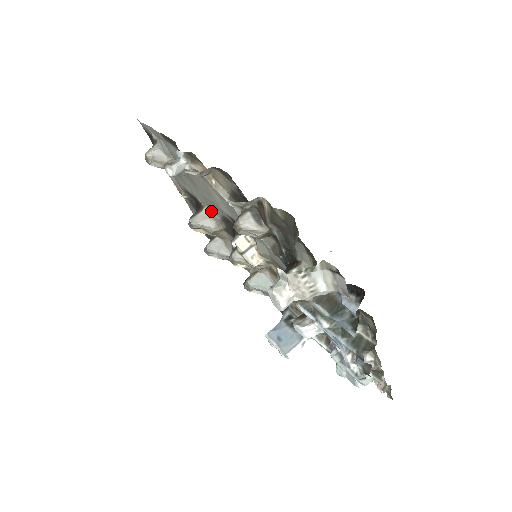
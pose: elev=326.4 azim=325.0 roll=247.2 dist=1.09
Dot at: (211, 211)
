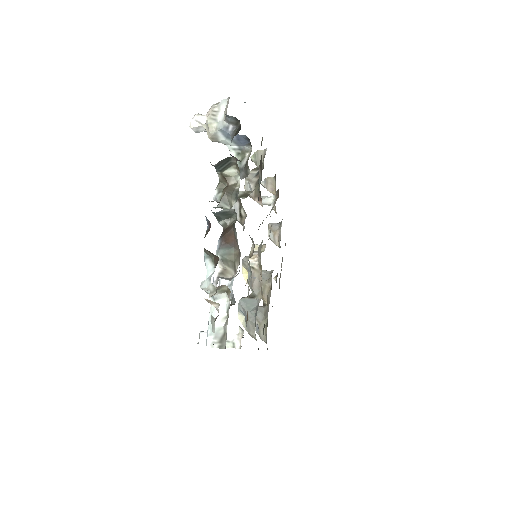
Dot at: occluded
